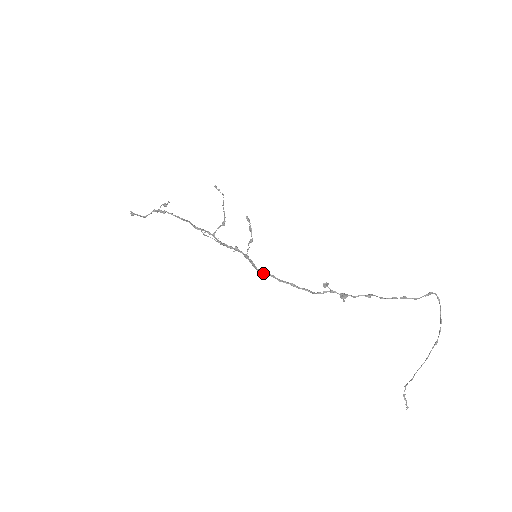
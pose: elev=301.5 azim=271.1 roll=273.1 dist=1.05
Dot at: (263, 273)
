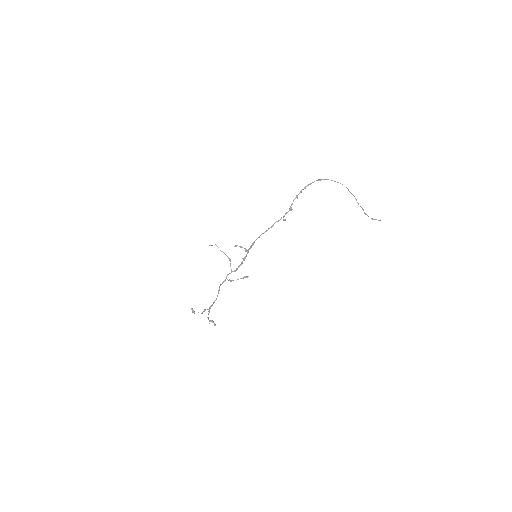
Dot at: occluded
